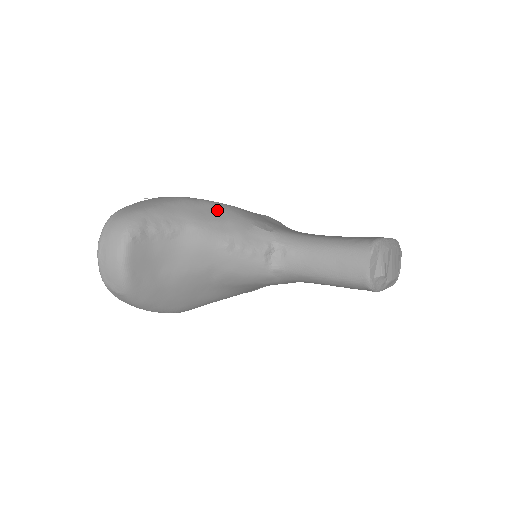
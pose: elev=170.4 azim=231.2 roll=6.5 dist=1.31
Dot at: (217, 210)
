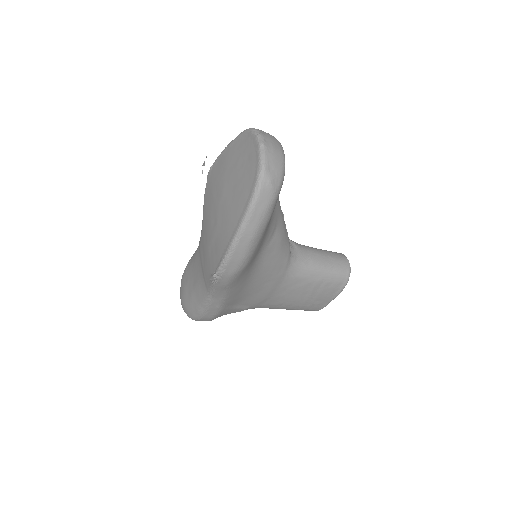
Dot at: occluded
